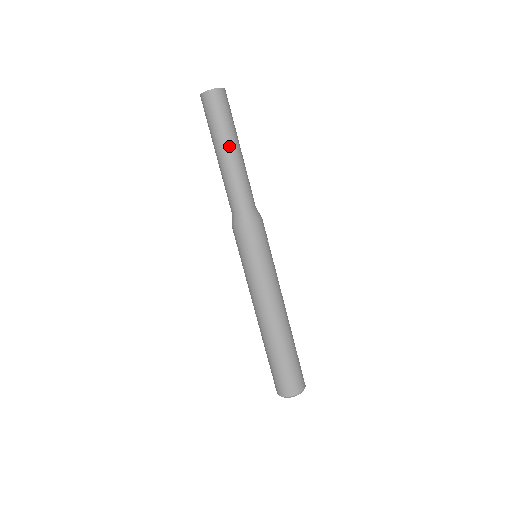
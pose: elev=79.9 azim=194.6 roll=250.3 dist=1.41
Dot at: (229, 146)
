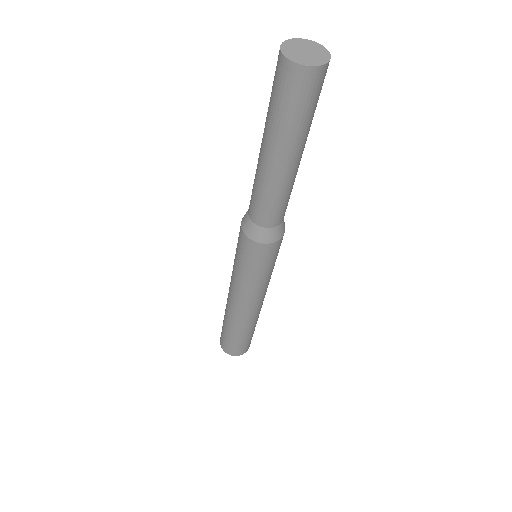
Dot at: (295, 154)
